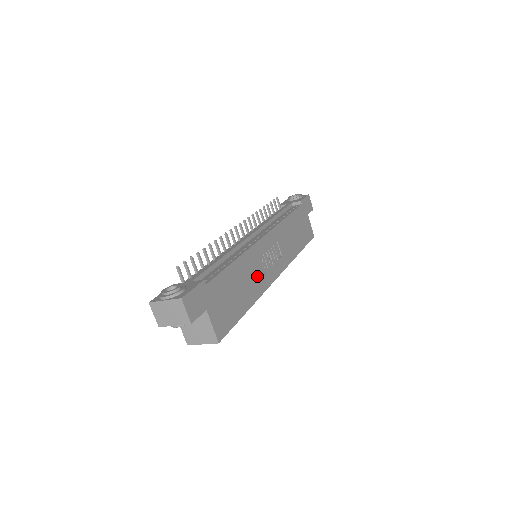
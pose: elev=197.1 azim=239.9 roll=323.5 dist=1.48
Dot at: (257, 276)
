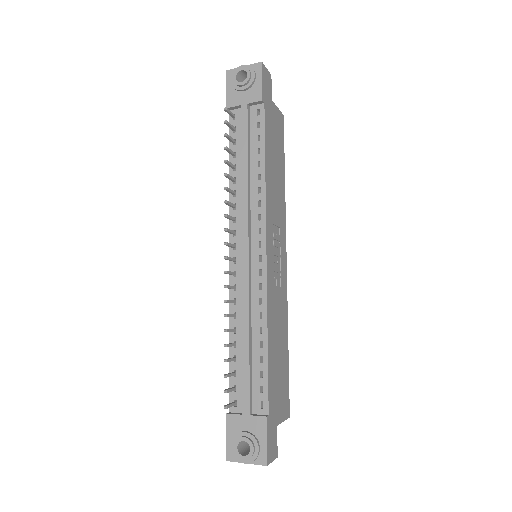
Dot at: (280, 304)
